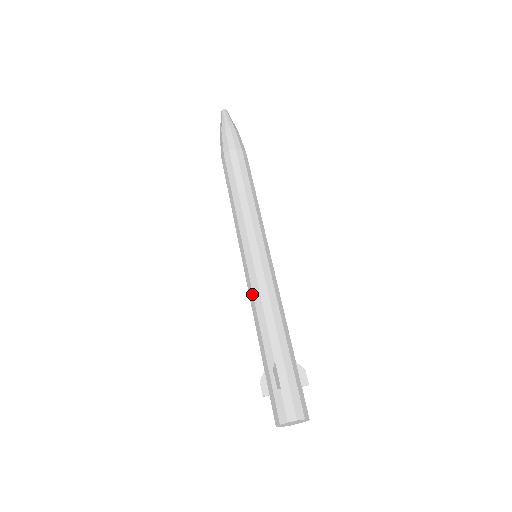
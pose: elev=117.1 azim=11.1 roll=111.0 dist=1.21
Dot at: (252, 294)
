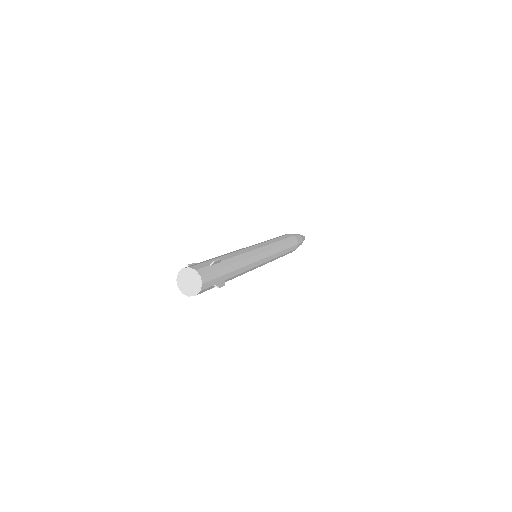
Dot at: occluded
